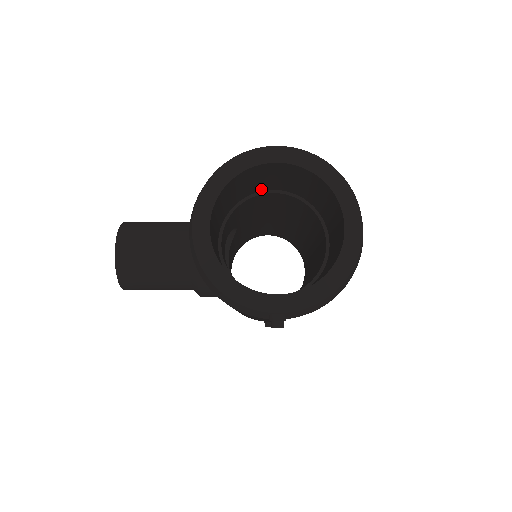
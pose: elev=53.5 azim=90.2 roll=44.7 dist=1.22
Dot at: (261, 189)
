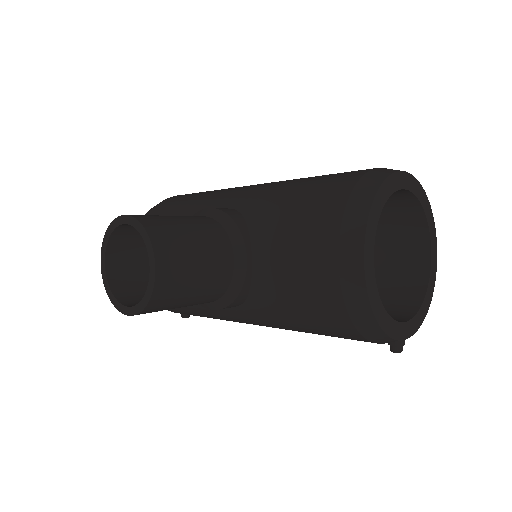
Dot at: occluded
